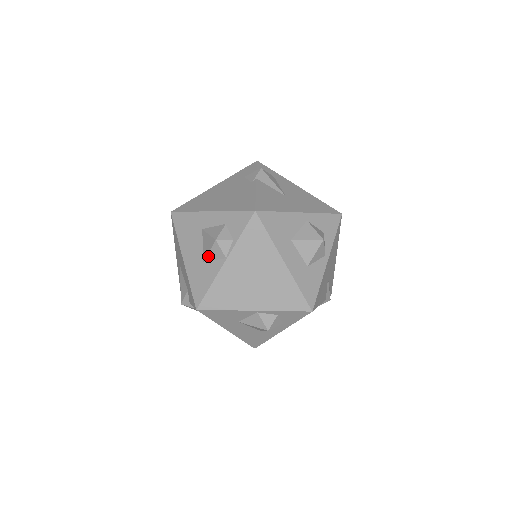
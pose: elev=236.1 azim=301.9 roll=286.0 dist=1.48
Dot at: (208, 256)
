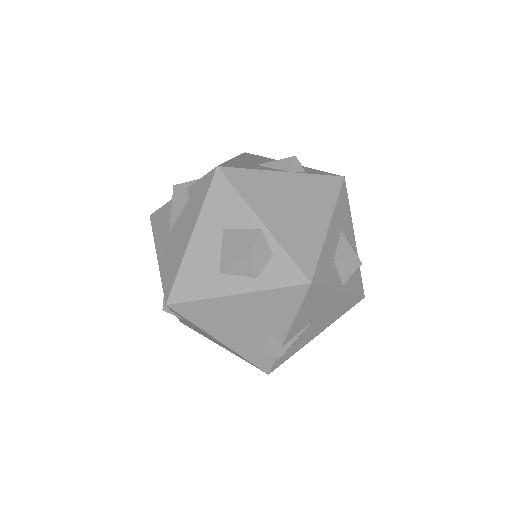
Dot at: (270, 163)
